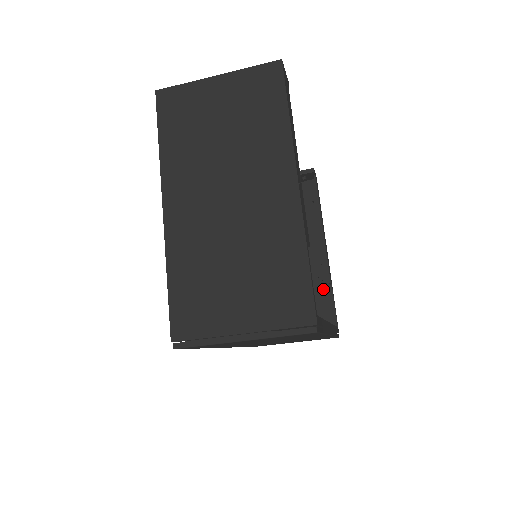
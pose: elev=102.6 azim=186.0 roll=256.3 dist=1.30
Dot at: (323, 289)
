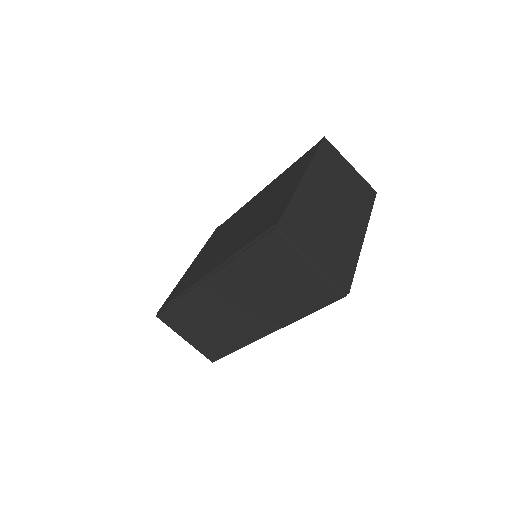
Dot at: occluded
